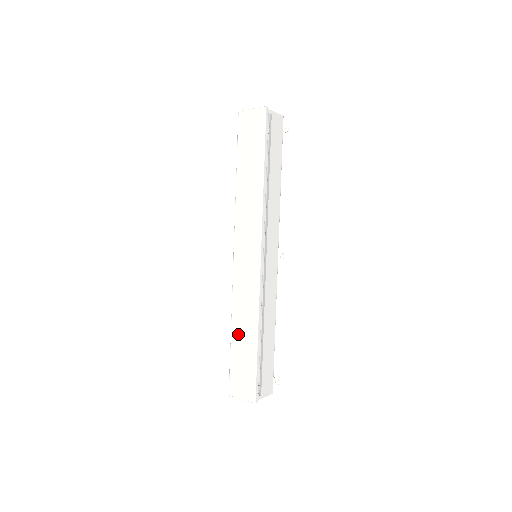
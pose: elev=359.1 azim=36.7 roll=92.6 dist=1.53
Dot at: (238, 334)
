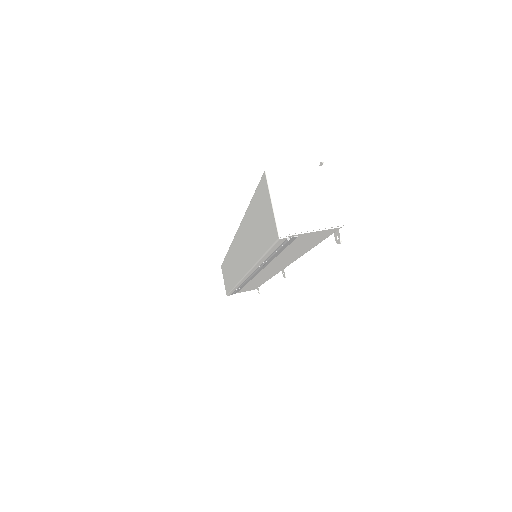
Dot at: (227, 265)
